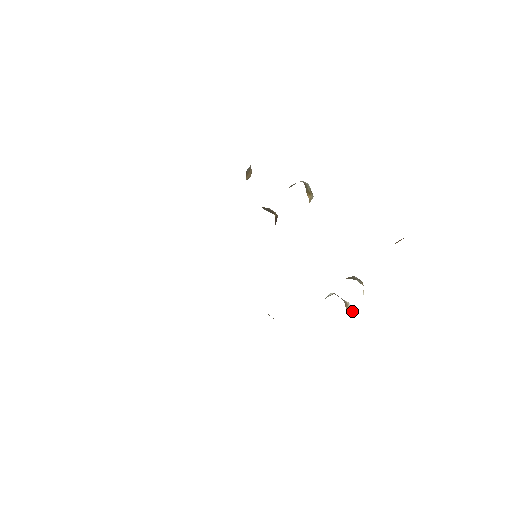
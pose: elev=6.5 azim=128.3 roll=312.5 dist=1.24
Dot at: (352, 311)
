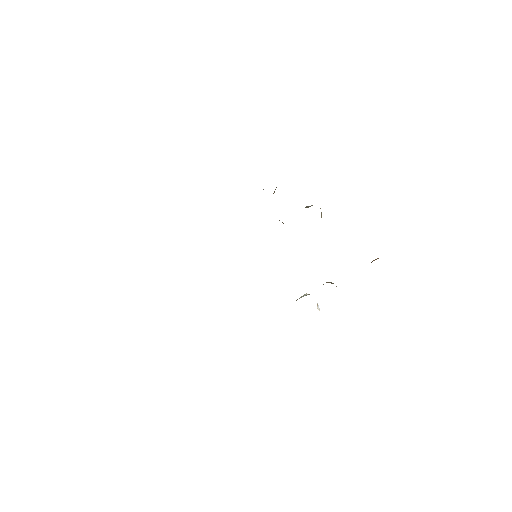
Dot at: (319, 309)
